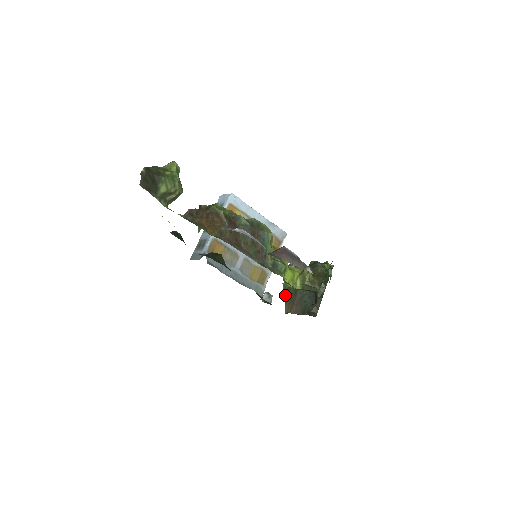
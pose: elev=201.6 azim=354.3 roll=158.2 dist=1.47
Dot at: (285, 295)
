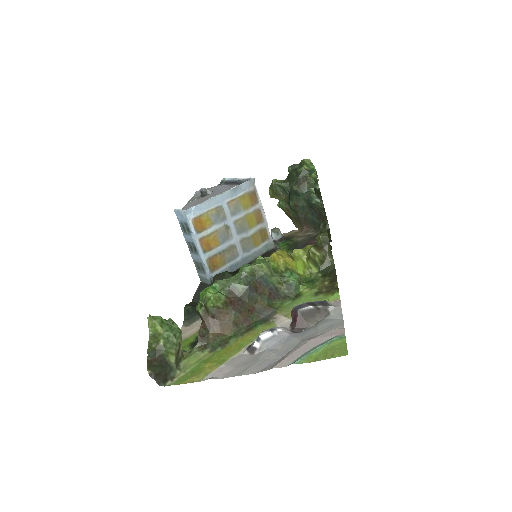
Dot at: (287, 215)
